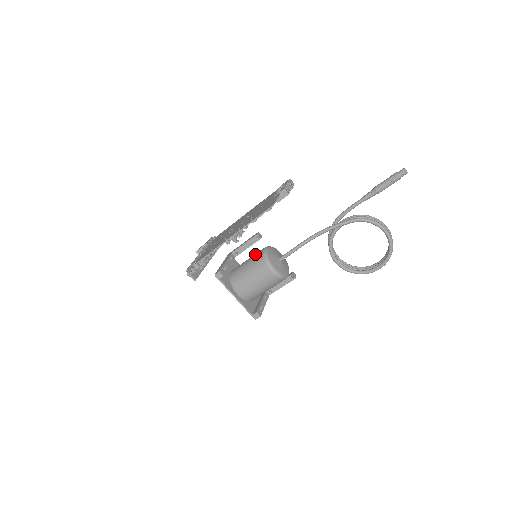
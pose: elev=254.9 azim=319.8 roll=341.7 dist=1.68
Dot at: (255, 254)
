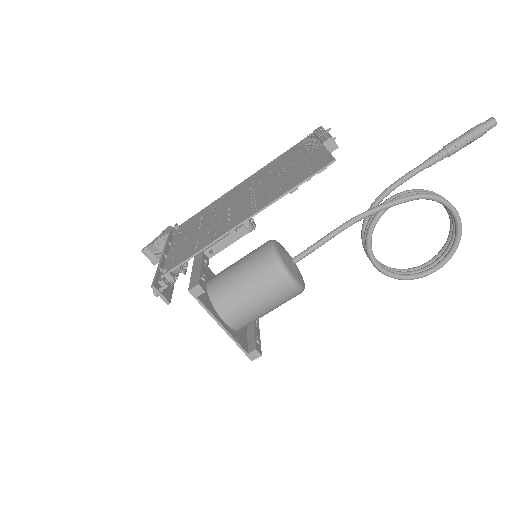
Dot at: (252, 253)
